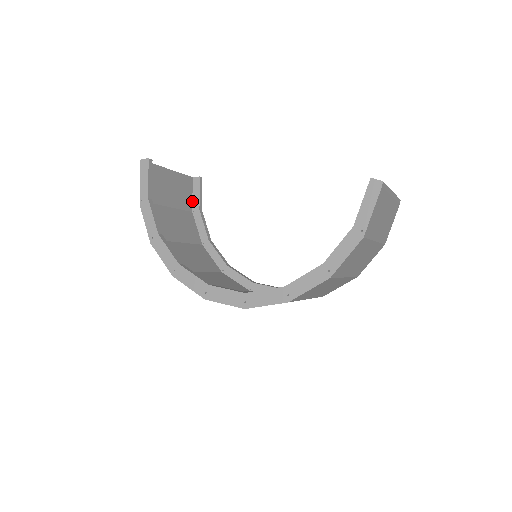
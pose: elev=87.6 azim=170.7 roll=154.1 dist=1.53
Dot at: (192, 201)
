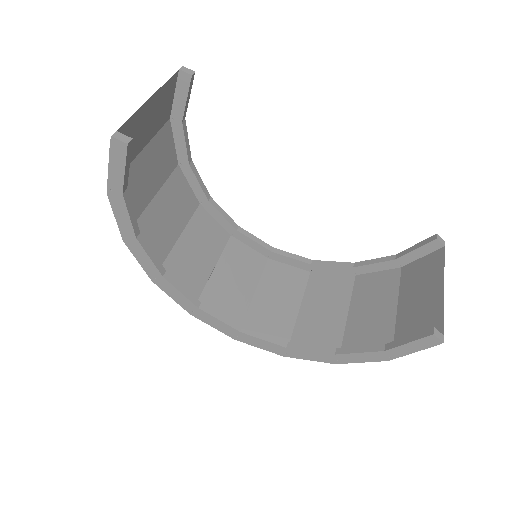
Dot at: (172, 104)
